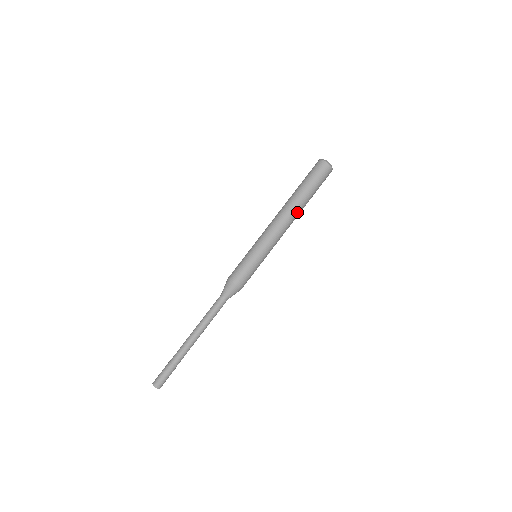
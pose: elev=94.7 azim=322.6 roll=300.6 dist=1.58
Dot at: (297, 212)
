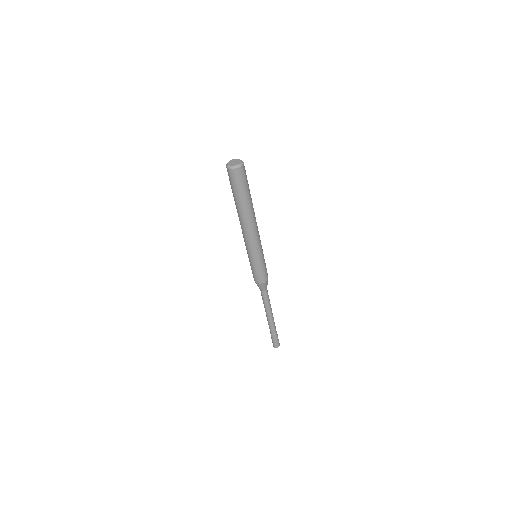
Dot at: (253, 214)
